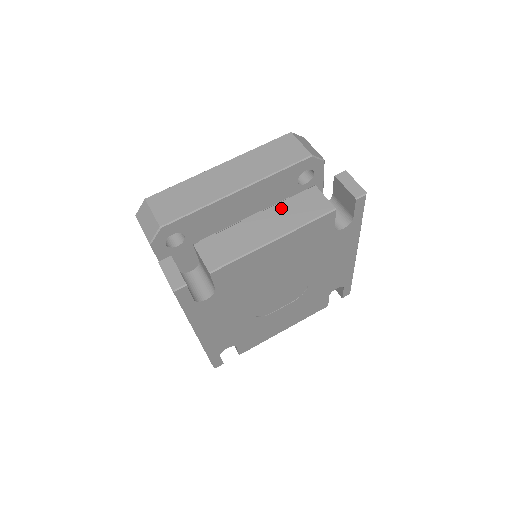
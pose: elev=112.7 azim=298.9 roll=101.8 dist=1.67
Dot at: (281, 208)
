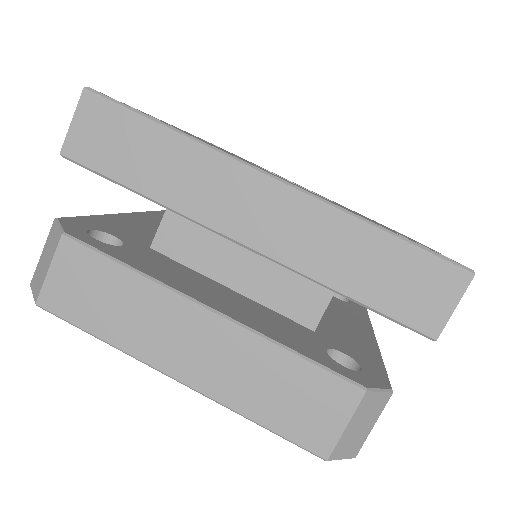
Dot at: occluded
